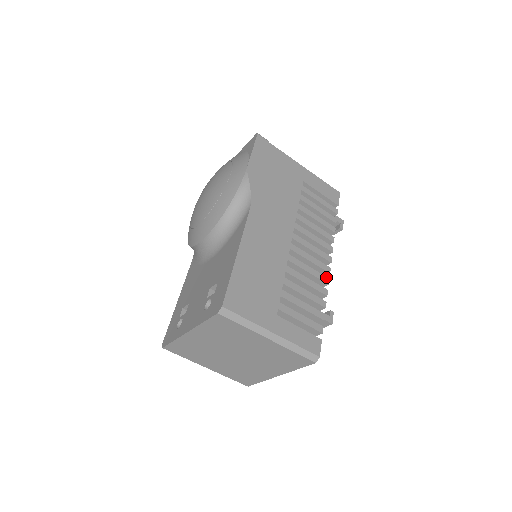
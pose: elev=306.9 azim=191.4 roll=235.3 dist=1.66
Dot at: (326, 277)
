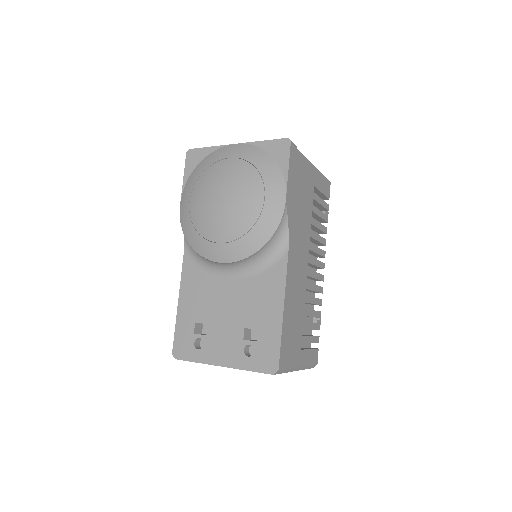
Dot at: (322, 287)
